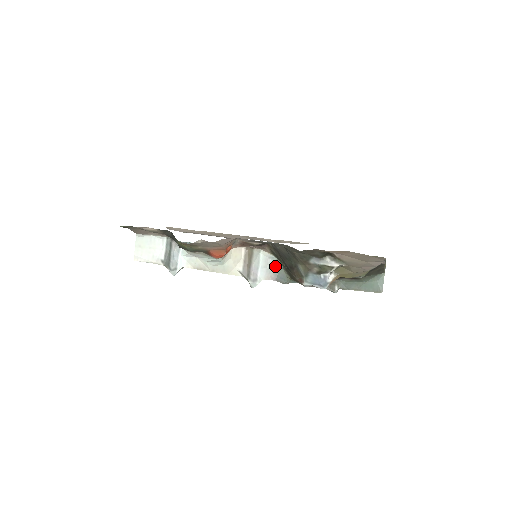
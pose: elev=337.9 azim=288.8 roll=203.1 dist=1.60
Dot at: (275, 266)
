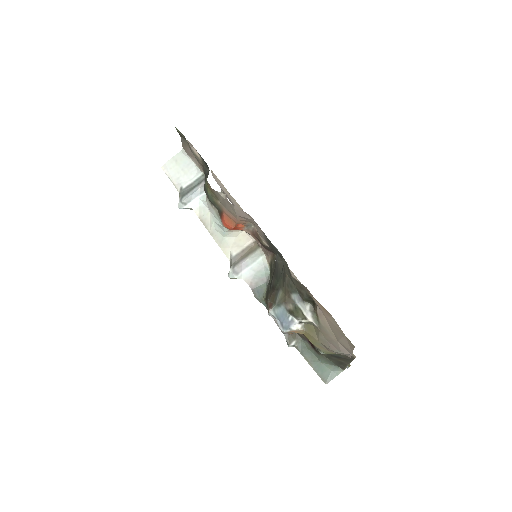
Dot at: (263, 278)
